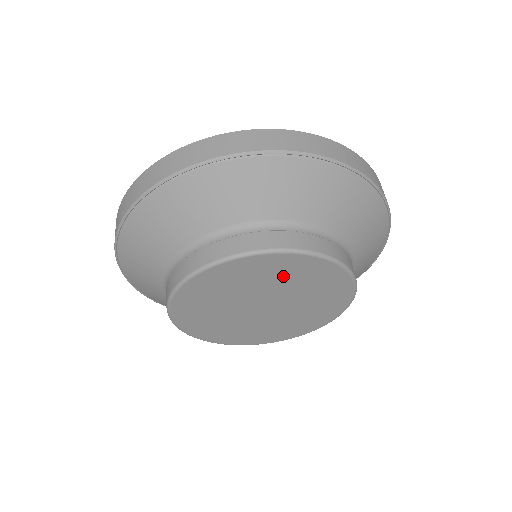
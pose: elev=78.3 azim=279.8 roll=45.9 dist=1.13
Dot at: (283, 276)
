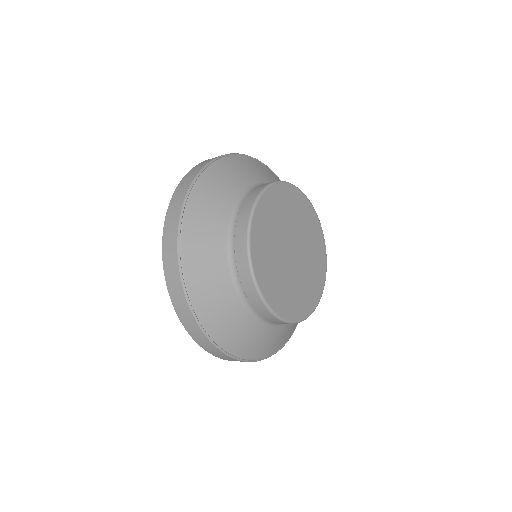
Dot at: (283, 210)
